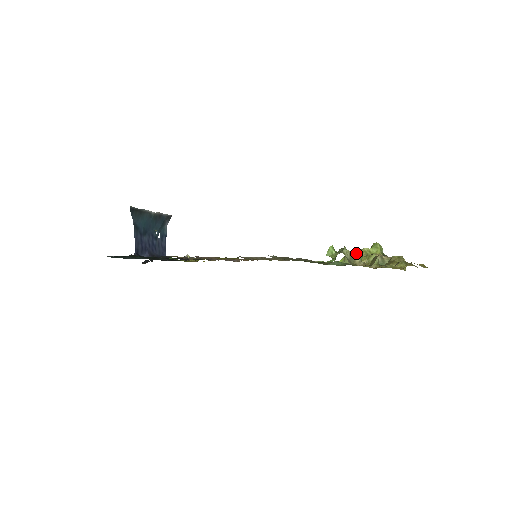
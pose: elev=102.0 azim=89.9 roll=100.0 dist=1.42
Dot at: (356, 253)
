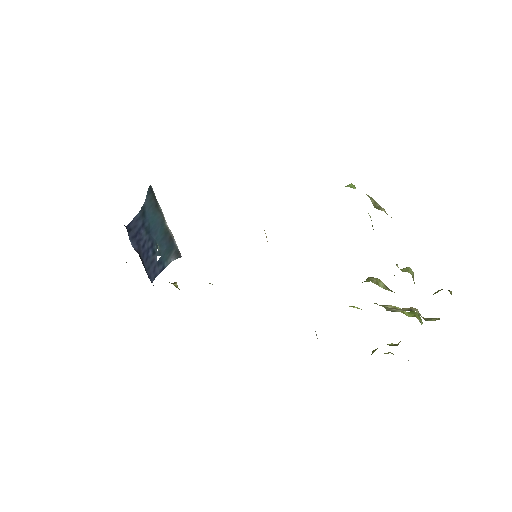
Dot at: (384, 285)
